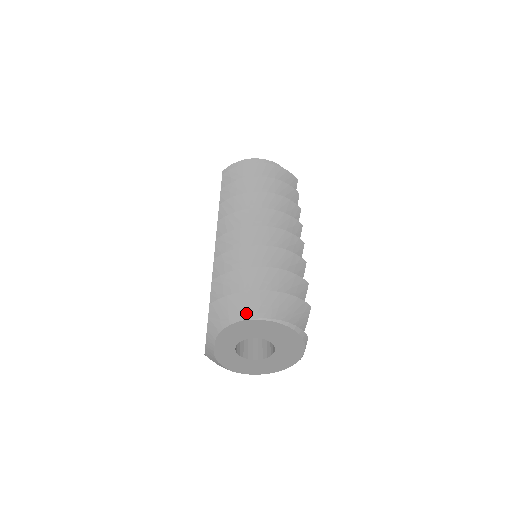
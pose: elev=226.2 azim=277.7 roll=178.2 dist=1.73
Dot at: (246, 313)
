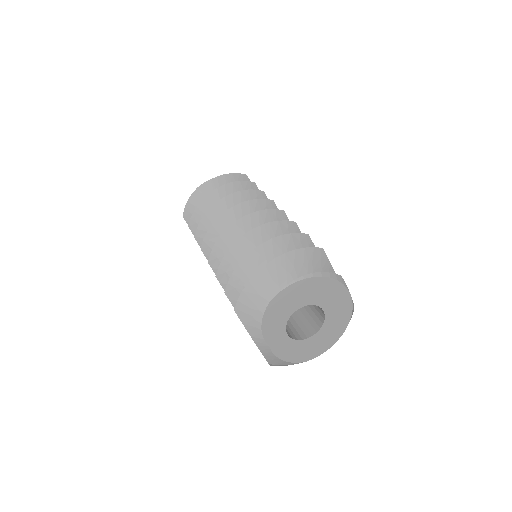
Dot at: (270, 293)
